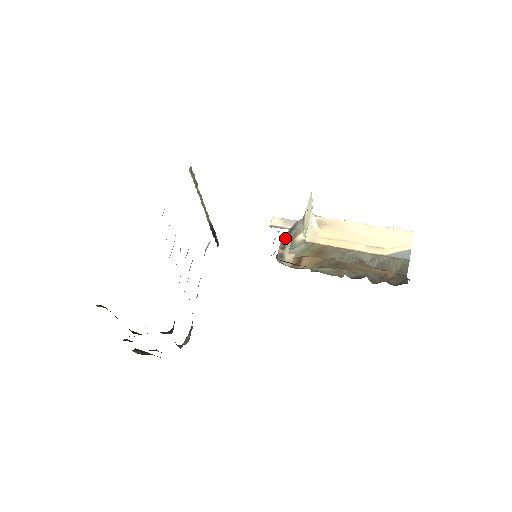
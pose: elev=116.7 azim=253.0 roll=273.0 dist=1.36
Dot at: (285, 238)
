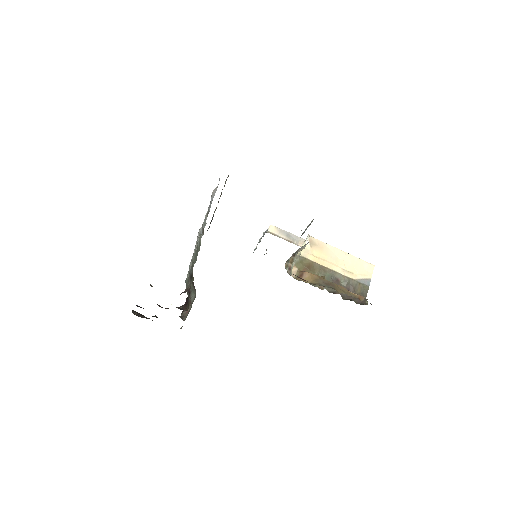
Dot at: (294, 254)
